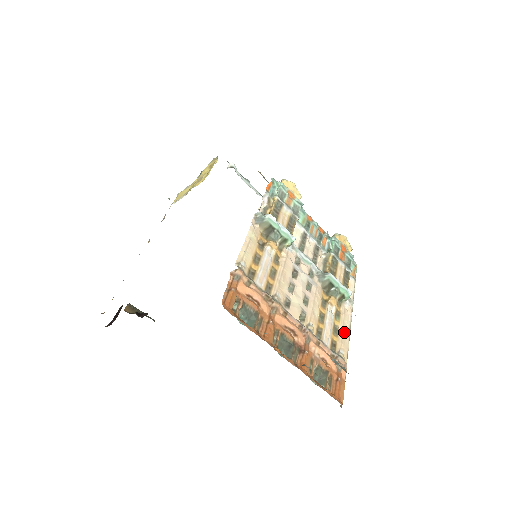
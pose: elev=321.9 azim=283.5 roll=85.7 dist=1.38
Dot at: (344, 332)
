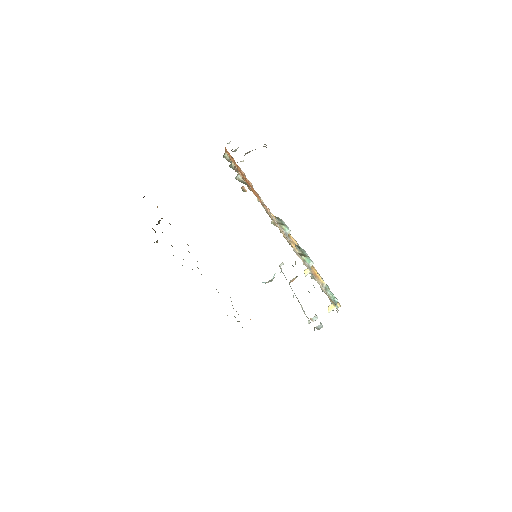
Dot at: occluded
